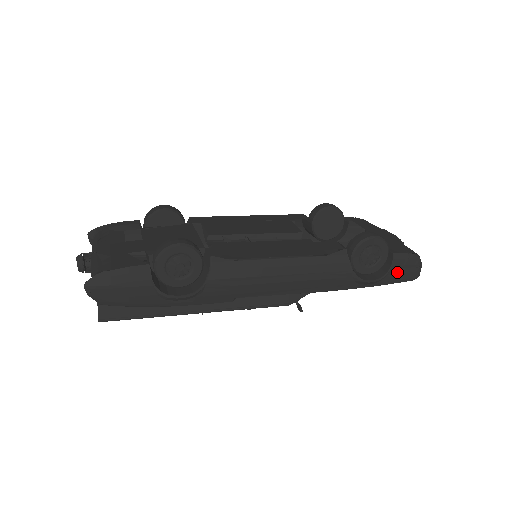
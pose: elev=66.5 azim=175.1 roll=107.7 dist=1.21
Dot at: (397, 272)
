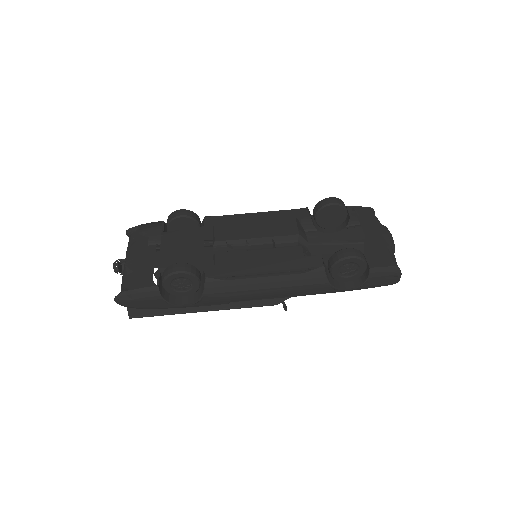
Dot at: (375, 281)
